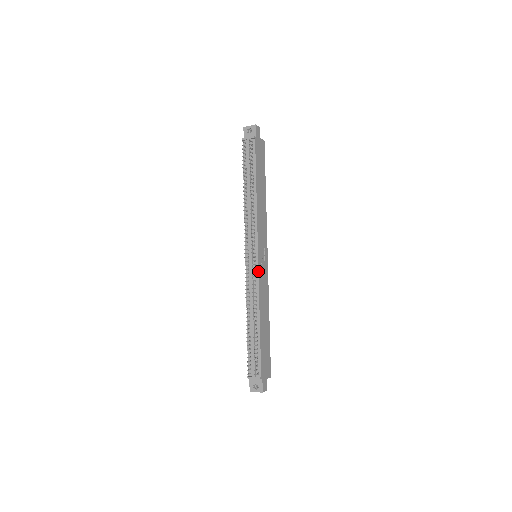
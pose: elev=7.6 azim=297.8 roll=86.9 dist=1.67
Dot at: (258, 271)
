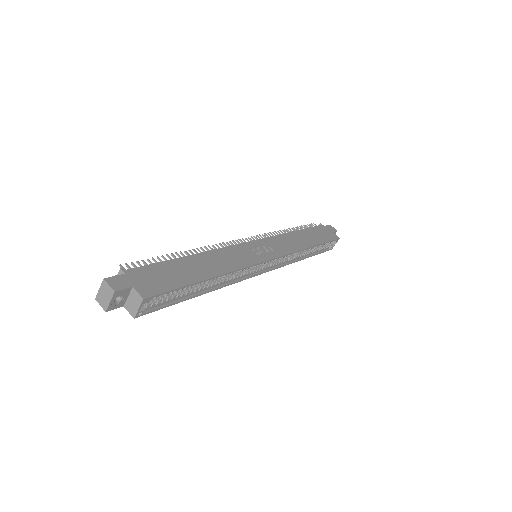
Dot at: (239, 244)
